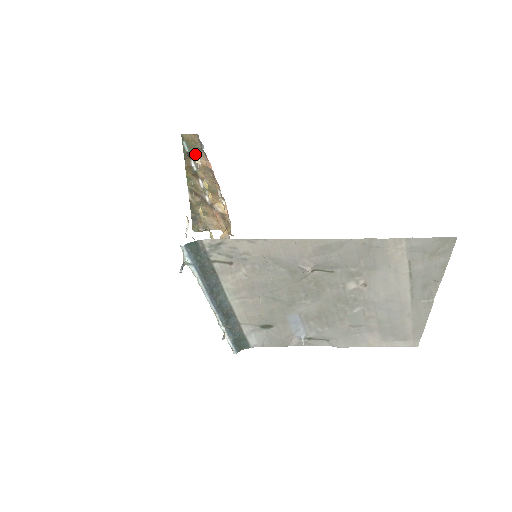
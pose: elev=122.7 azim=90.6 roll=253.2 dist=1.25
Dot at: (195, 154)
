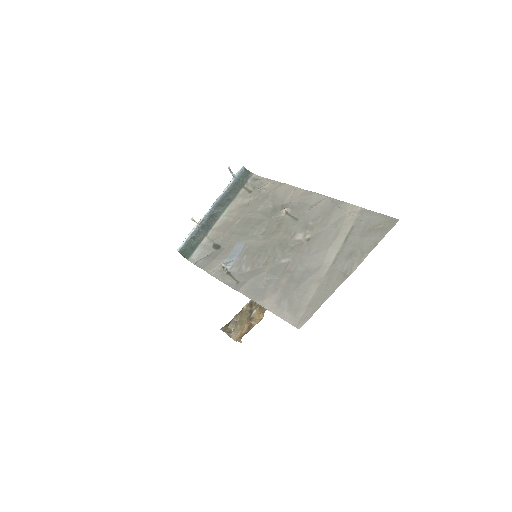
Dot at: occluded
